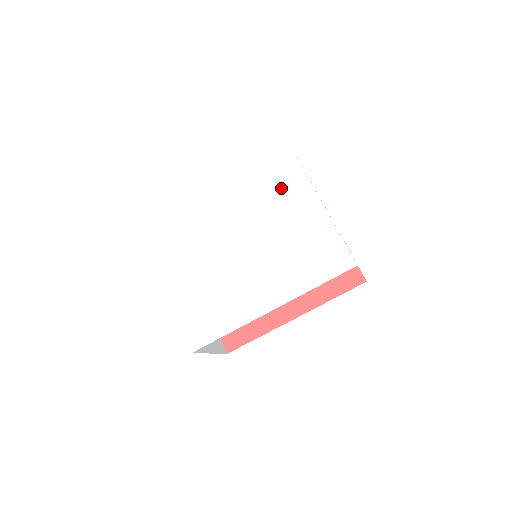
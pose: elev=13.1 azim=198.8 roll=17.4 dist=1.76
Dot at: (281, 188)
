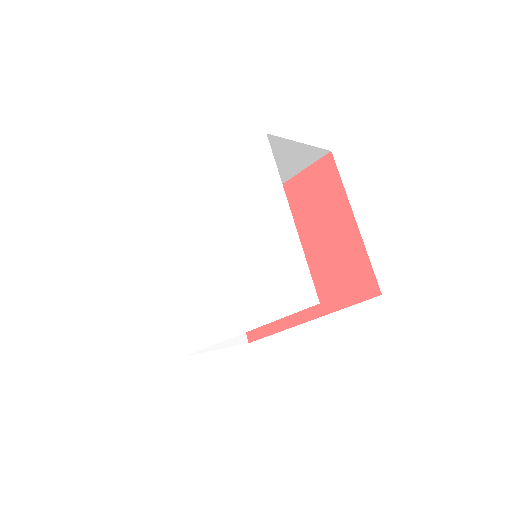
Dot at: (256, 192)
